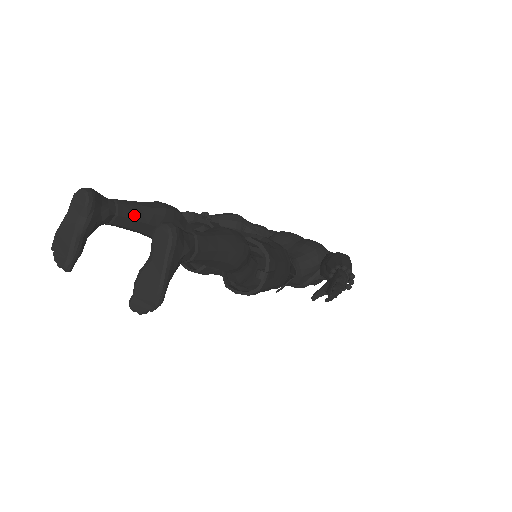
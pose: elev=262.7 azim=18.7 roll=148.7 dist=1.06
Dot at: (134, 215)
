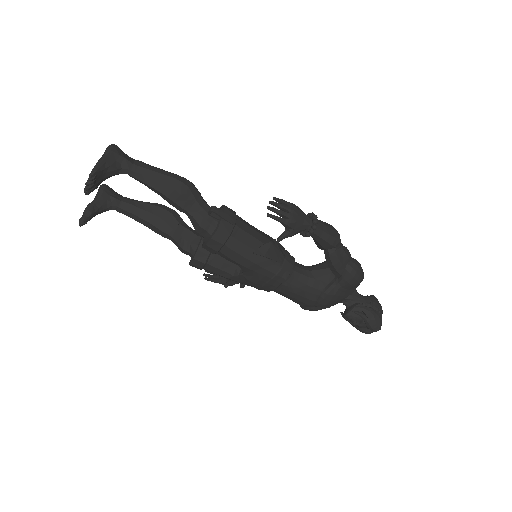
Dot at: (135, 204)
